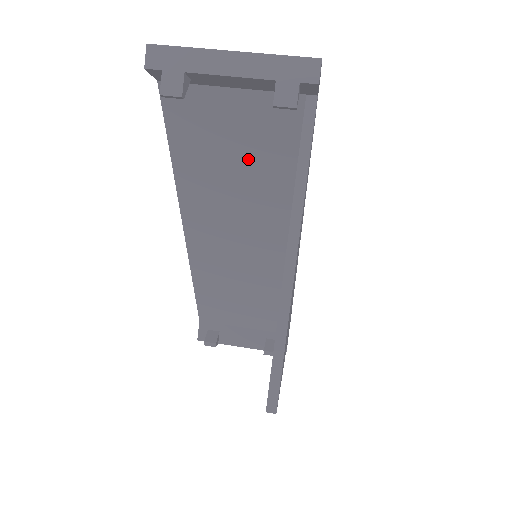
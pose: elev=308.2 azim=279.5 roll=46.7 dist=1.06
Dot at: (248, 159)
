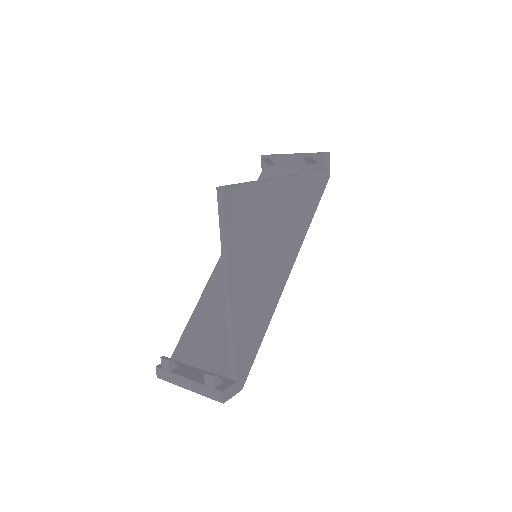
Dot at: occluded
